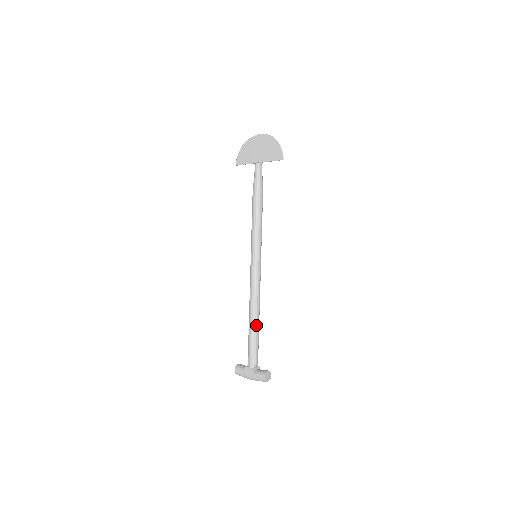
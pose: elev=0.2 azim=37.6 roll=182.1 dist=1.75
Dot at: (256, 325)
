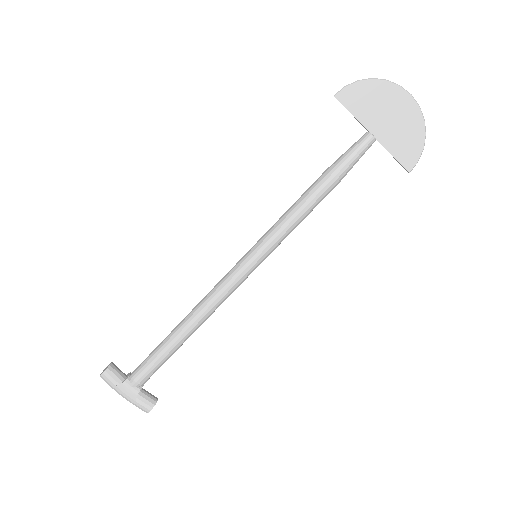
Dot at: (184, 341)
